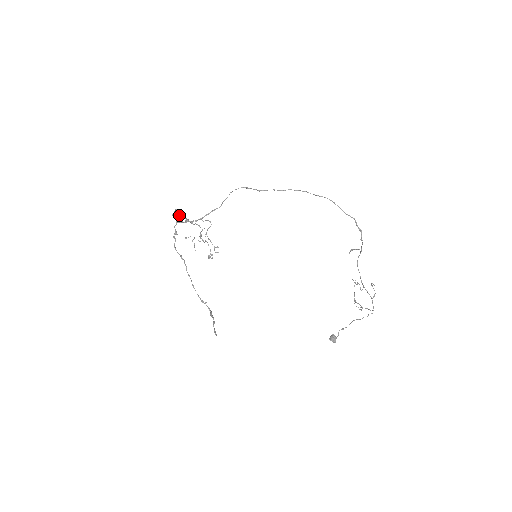
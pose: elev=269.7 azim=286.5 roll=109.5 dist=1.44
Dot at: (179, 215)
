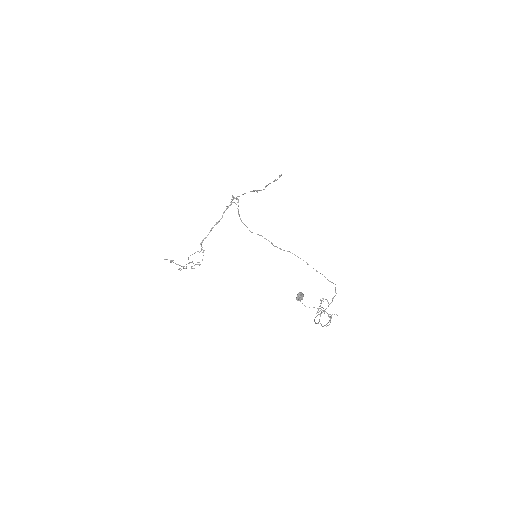
Dot at: (236, 204)
